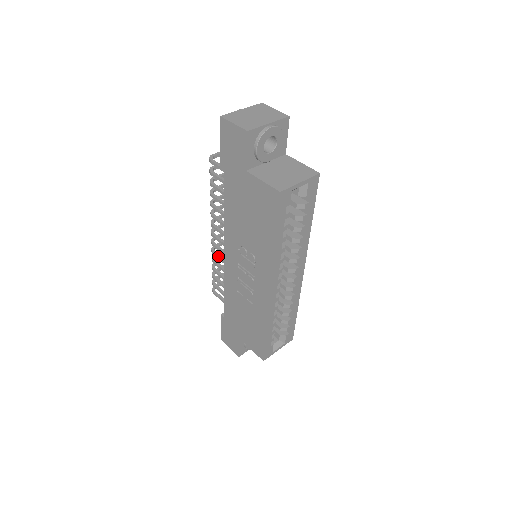
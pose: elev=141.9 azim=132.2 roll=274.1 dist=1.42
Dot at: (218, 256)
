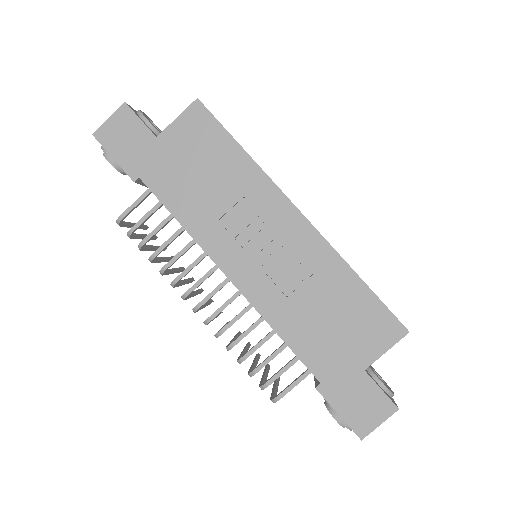
Dot at: occluded
